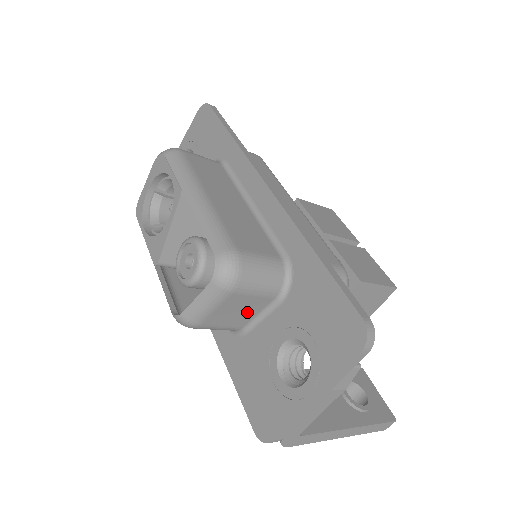
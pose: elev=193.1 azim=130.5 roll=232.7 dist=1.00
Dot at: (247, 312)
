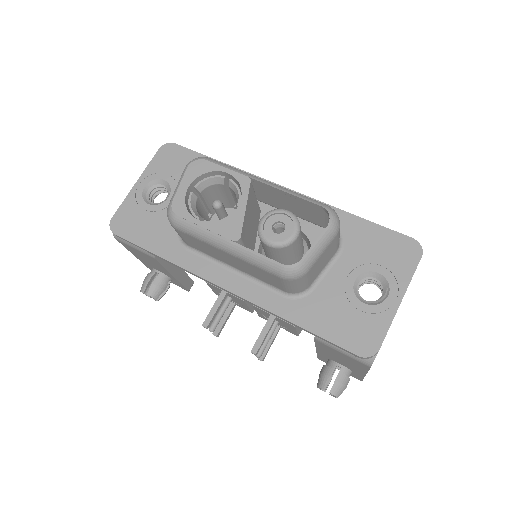
Dot at: (323, 264)
